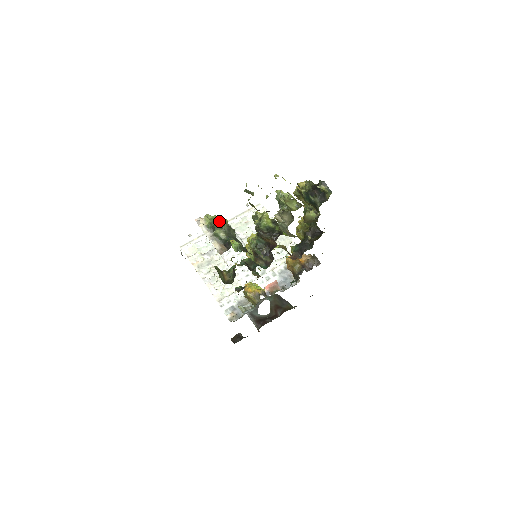
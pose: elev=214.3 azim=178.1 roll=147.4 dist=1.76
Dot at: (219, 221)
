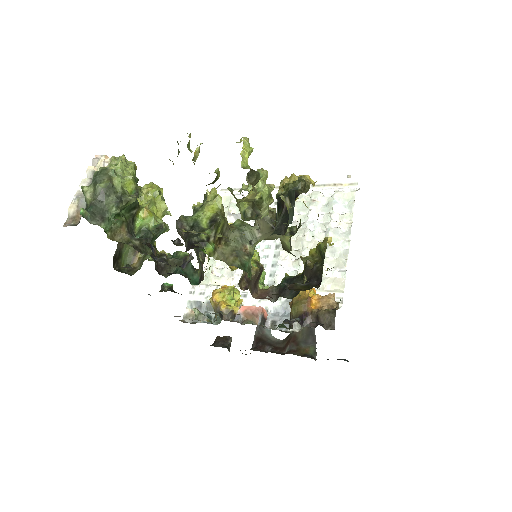
Dot at: (104, 173)
